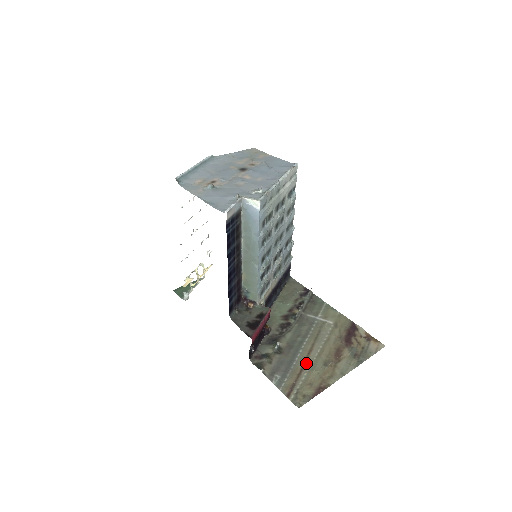
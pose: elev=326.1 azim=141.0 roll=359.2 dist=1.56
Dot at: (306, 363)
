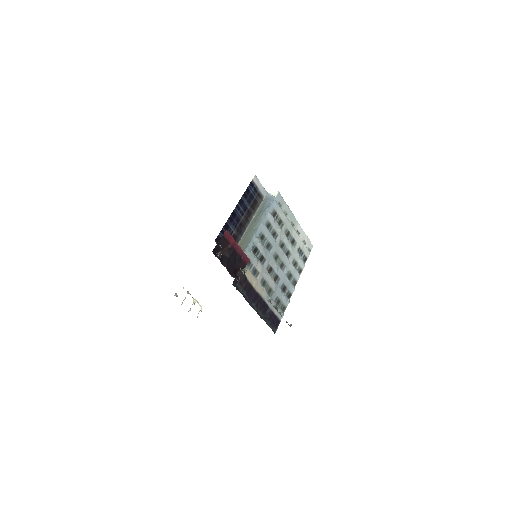
Dot at: occluded
